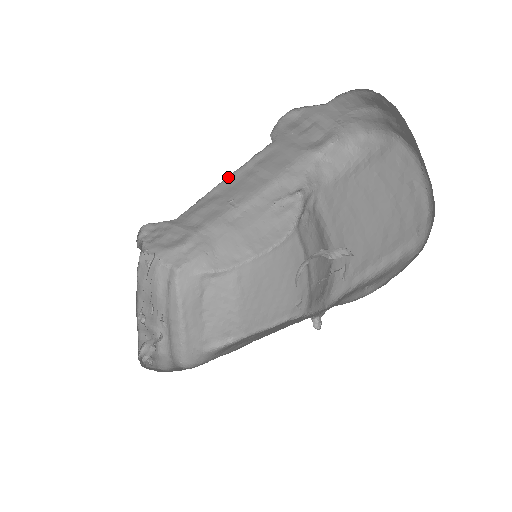
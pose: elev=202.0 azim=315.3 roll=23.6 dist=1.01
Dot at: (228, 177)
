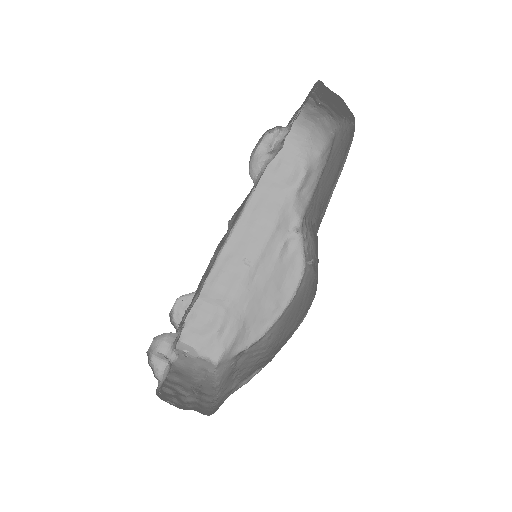
Dot at: (234, 230)
